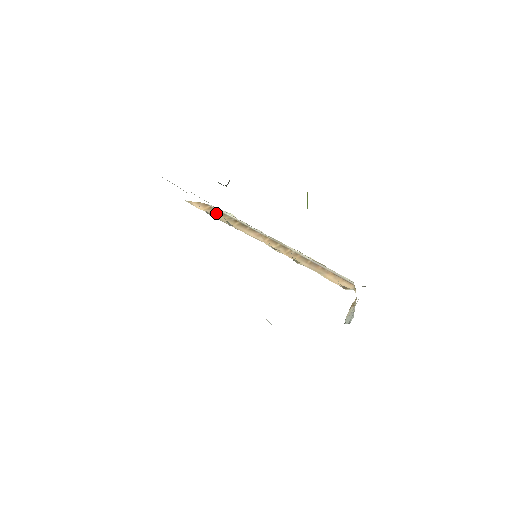
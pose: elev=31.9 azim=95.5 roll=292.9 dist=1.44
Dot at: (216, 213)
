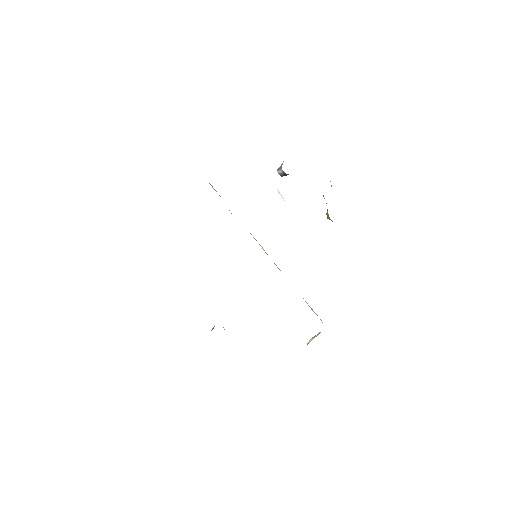
Dot at: occluded
